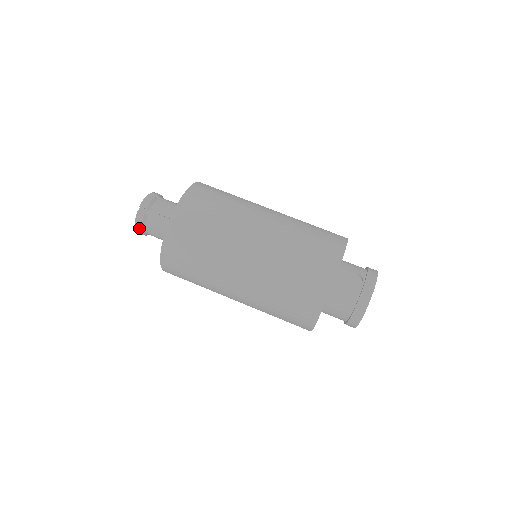
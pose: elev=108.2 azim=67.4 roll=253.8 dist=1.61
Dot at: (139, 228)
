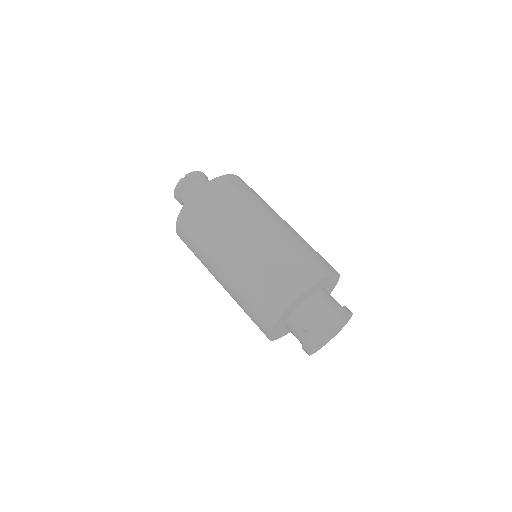
Dot at: occluded
